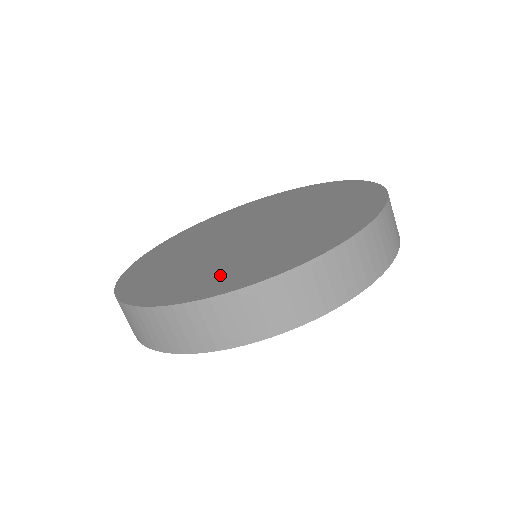
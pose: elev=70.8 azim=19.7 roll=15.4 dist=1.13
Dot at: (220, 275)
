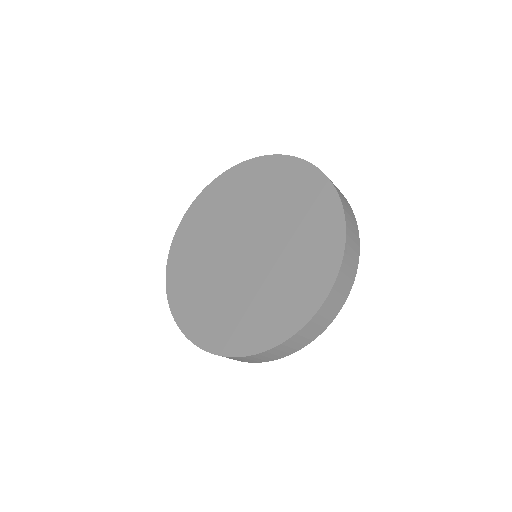
Dot at: (252, 323)
